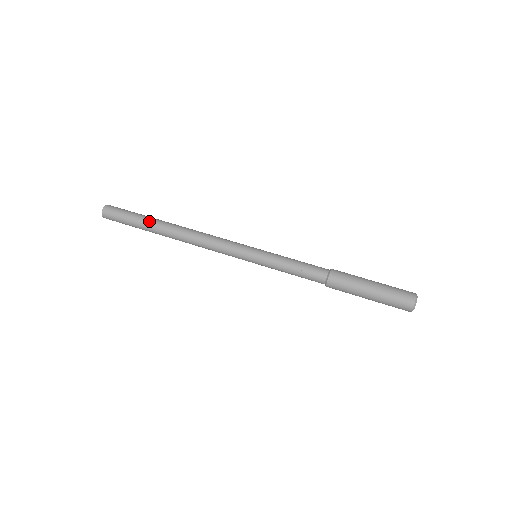
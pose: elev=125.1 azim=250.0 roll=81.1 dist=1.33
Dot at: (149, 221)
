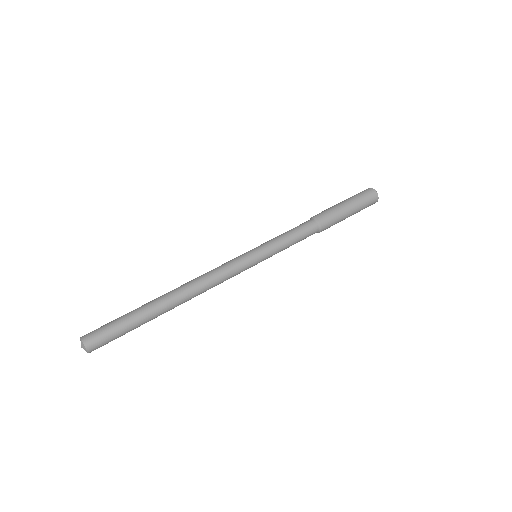
Dot at: (141, 306)
